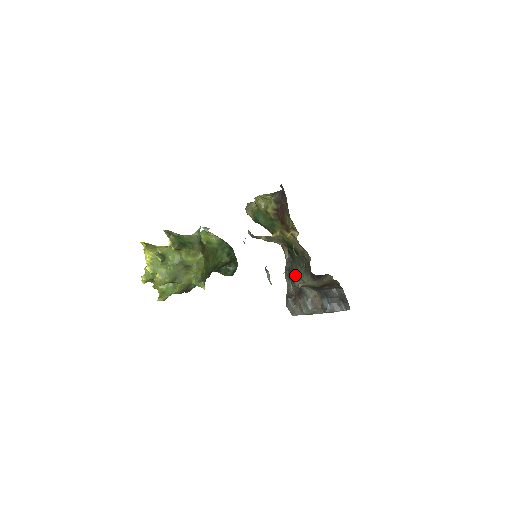
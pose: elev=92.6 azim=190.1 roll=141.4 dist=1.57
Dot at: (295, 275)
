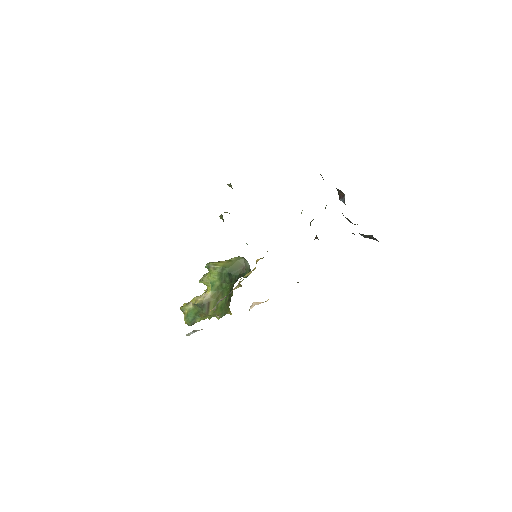
Dot at: occluded
